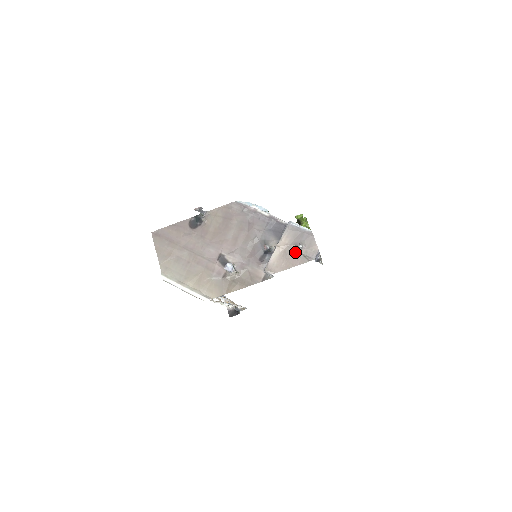
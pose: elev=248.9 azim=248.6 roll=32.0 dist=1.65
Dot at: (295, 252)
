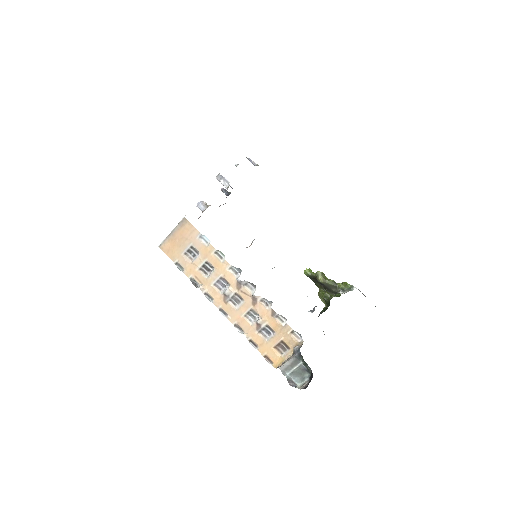
Dot at: occluded
